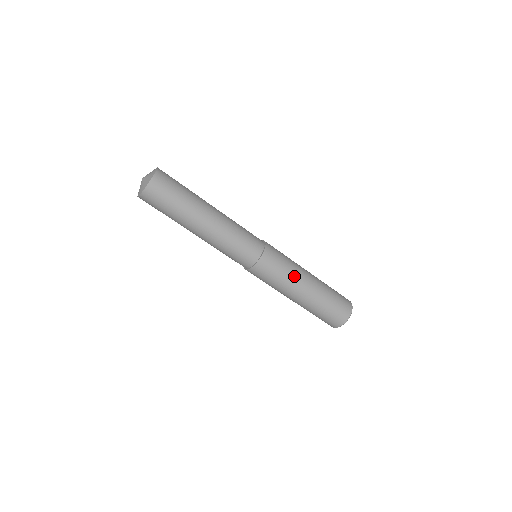
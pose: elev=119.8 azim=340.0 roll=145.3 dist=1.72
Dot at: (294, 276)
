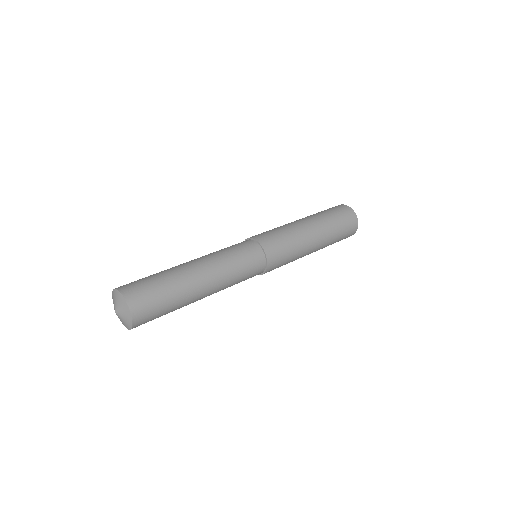
Dot at: (295, 231)
